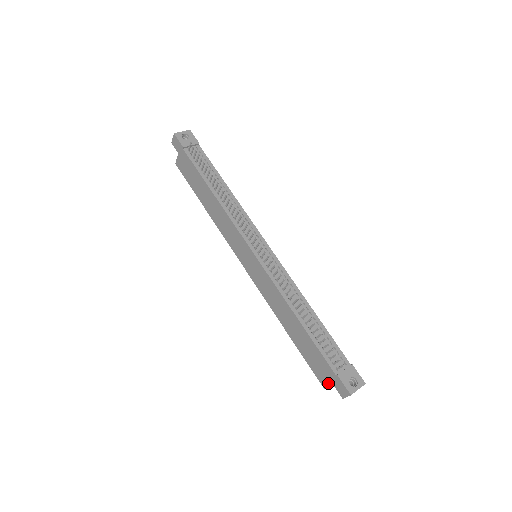
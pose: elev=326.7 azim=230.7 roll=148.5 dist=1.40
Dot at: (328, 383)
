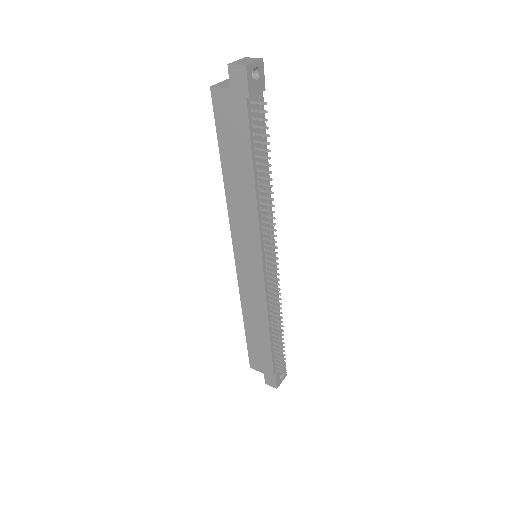
Dot at: (259, 370)
